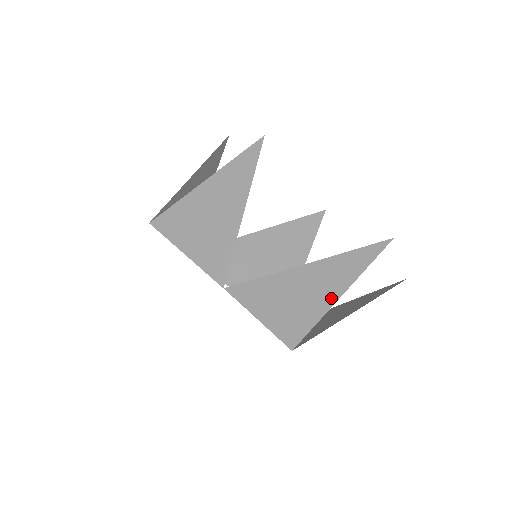
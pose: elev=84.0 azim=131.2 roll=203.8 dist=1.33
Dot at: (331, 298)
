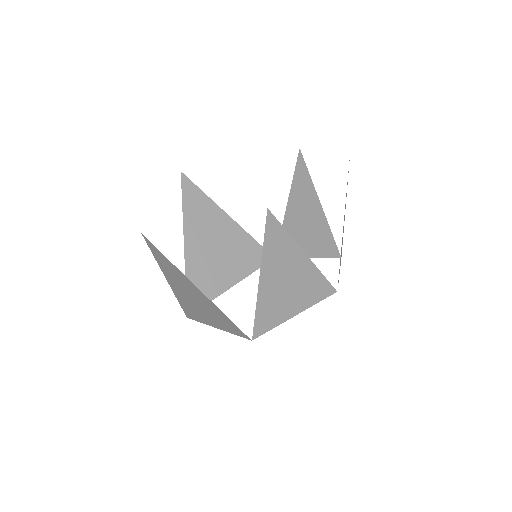
Dot at: occluded
